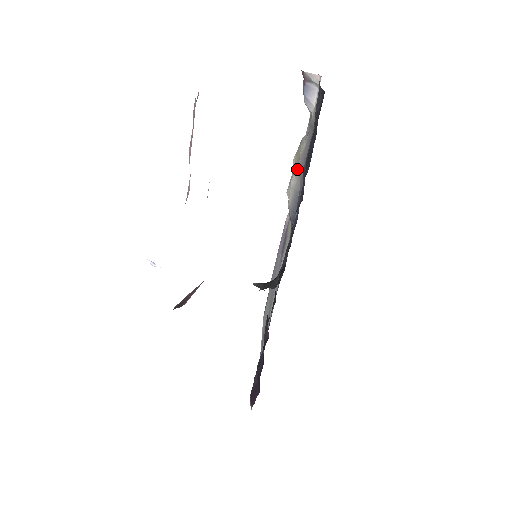
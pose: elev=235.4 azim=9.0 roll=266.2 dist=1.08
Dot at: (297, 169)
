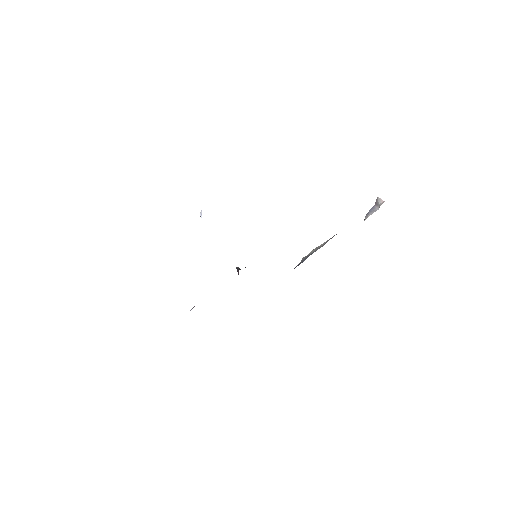
Dot at: (328, 240)
